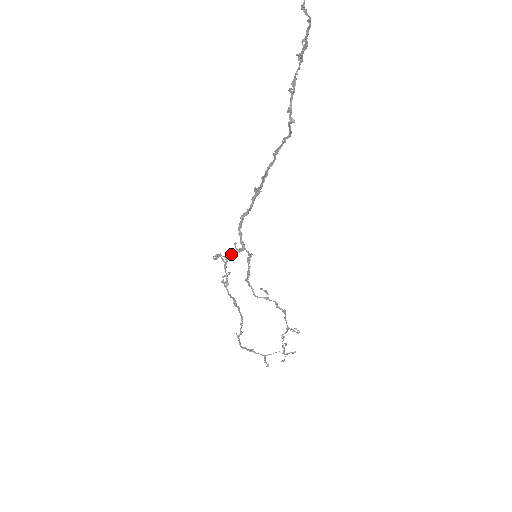
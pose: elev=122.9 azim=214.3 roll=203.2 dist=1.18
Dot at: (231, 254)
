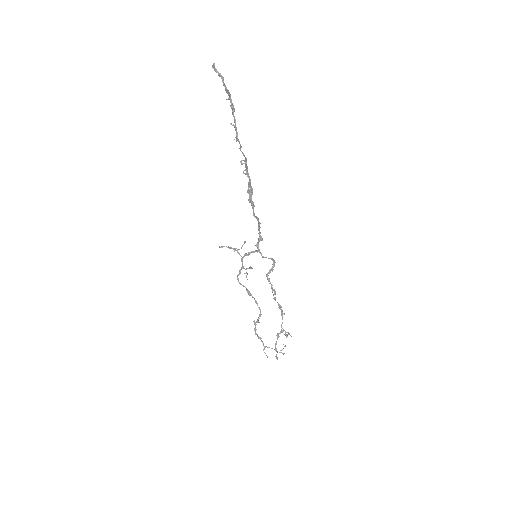
Dot at: (238, 249)
